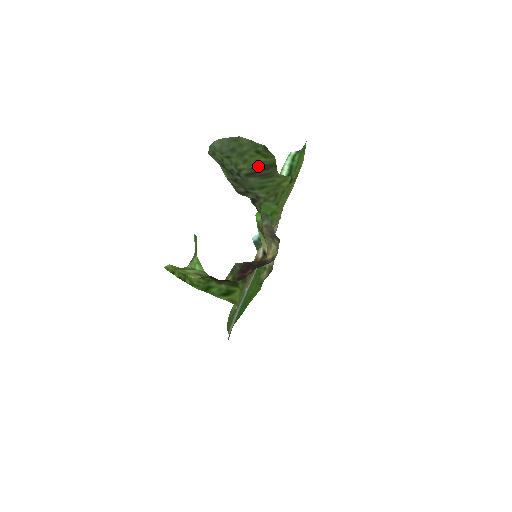
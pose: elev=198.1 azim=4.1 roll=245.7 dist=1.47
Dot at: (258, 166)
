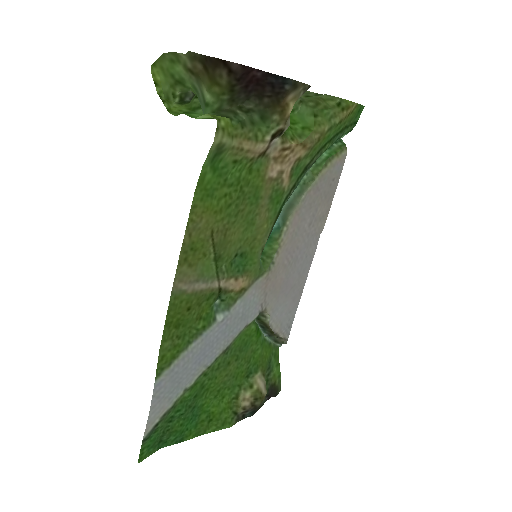
Dot at: occluded
